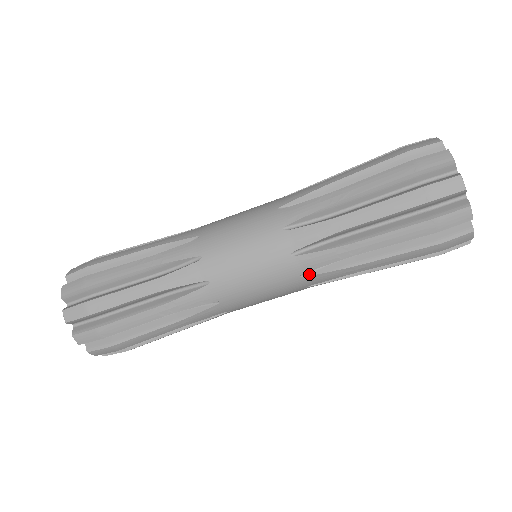
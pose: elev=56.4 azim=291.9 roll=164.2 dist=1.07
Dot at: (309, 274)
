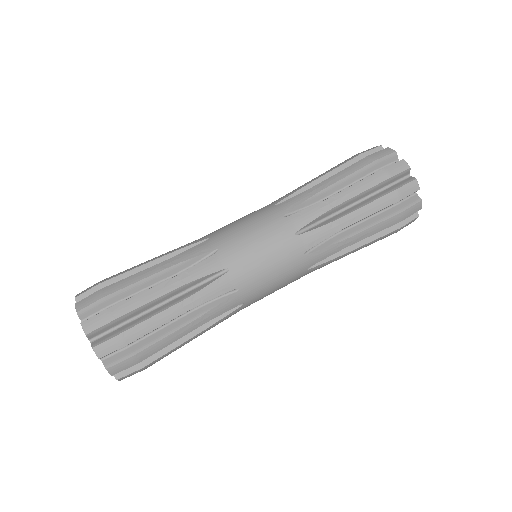
Dot at: (292, 215)
